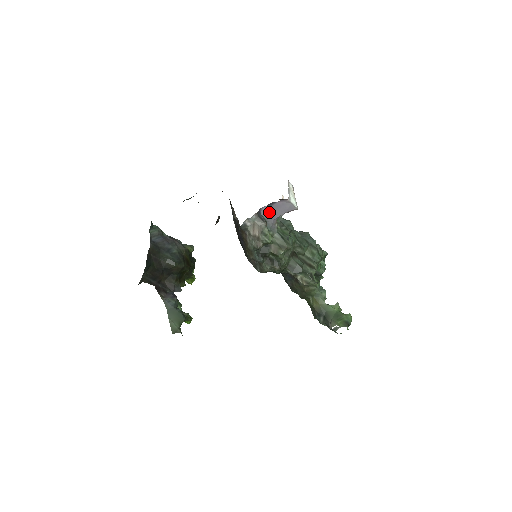
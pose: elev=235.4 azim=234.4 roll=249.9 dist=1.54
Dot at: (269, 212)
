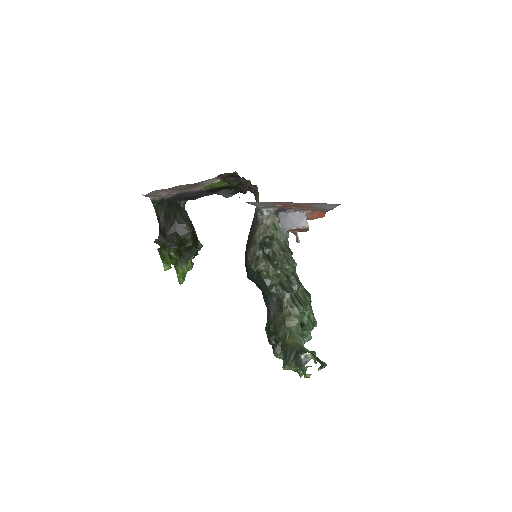
Dot at: (285, 218)
